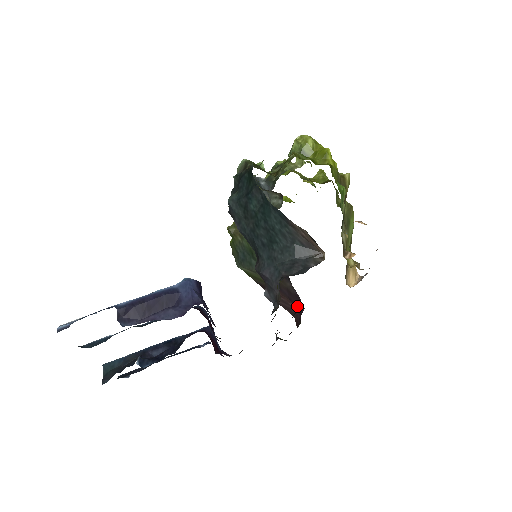
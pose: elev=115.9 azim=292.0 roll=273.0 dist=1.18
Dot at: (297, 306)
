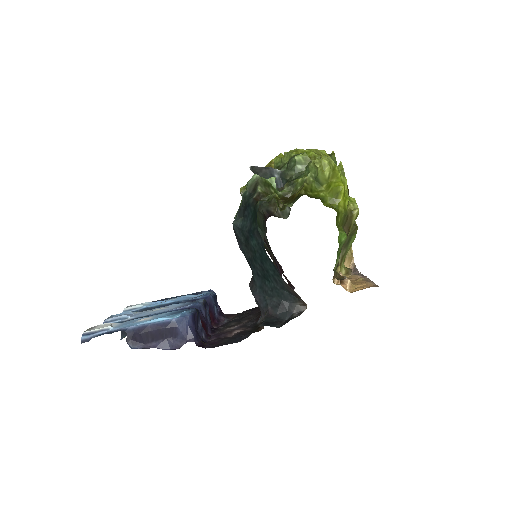
Dot at: occluded
